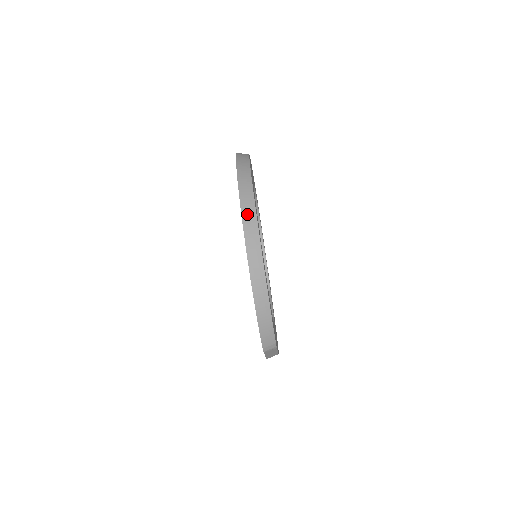
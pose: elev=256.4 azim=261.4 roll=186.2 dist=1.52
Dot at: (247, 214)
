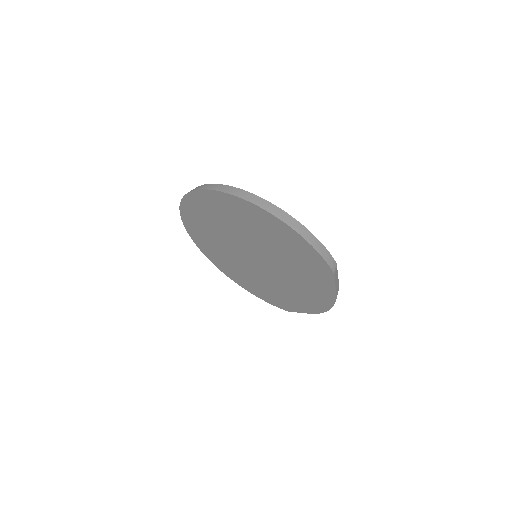
Dot at: (237, 193)
